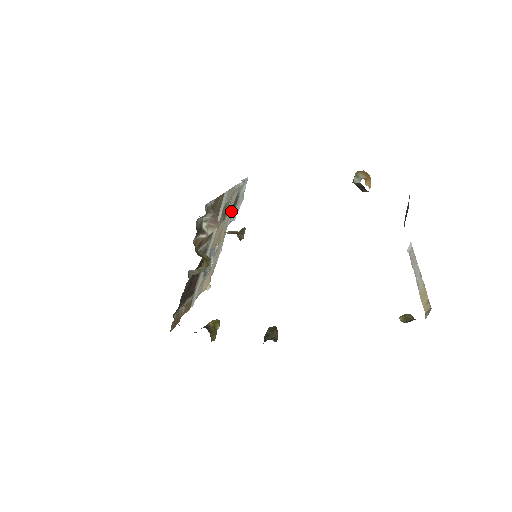
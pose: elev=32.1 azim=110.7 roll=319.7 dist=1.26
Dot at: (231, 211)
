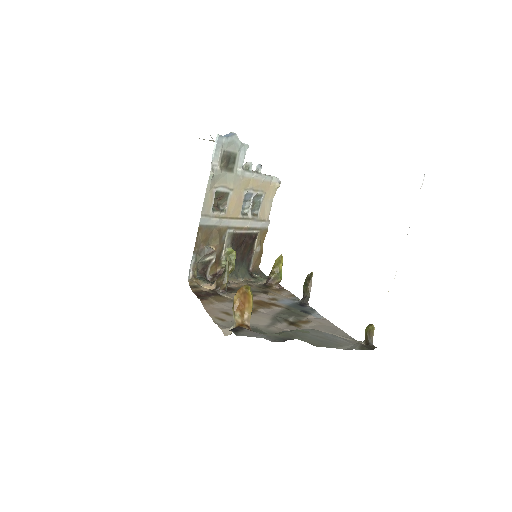
Dot at: (232, 168)
